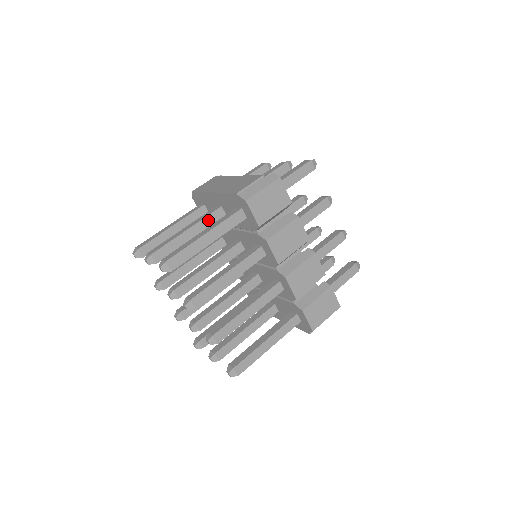
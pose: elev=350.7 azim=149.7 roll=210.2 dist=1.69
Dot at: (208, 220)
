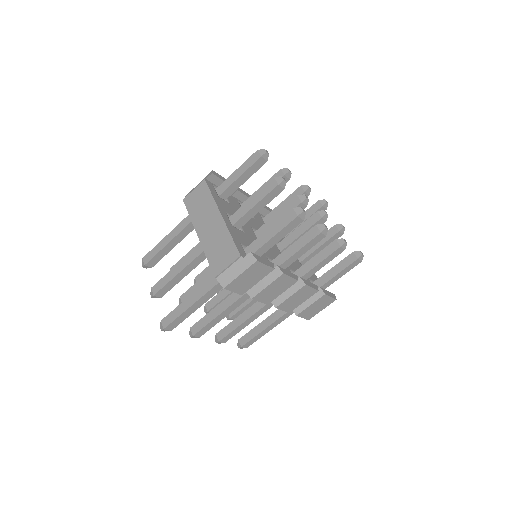
Dot at: (199, 258)
